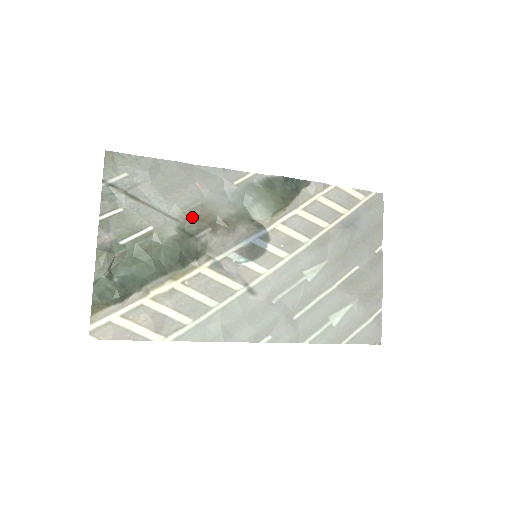
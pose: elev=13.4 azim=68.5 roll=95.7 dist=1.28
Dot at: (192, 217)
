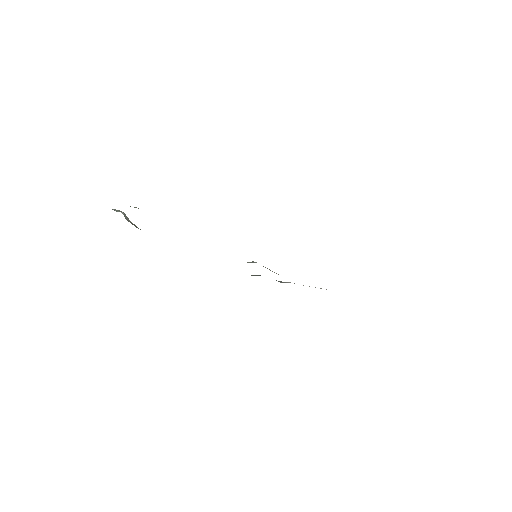
Dot at: occluded
